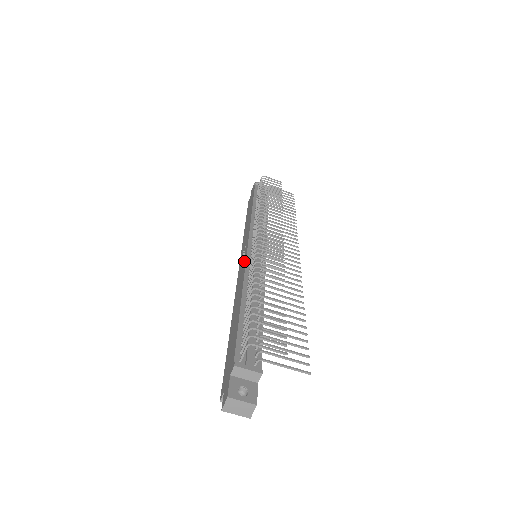
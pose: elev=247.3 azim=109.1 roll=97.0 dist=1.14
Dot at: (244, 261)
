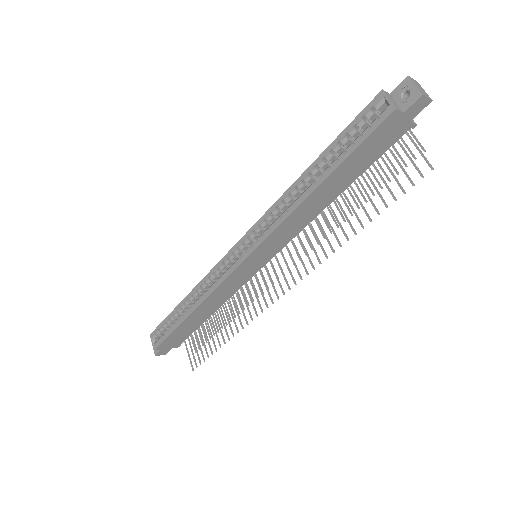
Dot at: occluded
